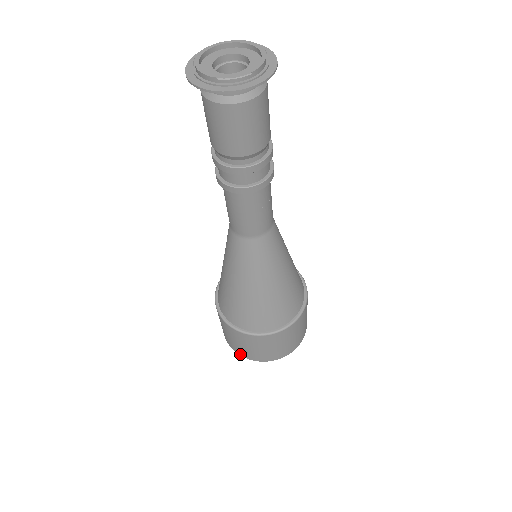
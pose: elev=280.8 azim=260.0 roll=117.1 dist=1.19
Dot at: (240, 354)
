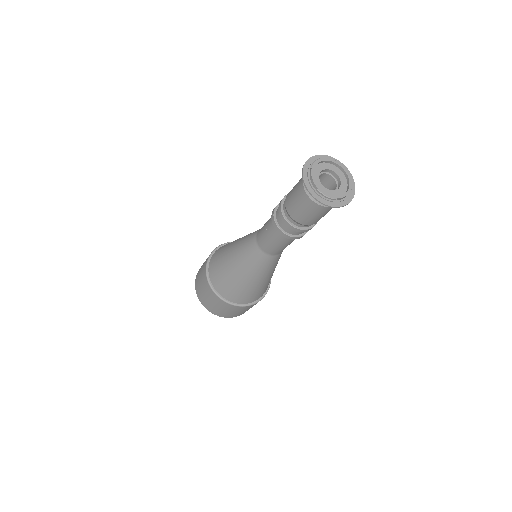
Dot at: (199, 297)
